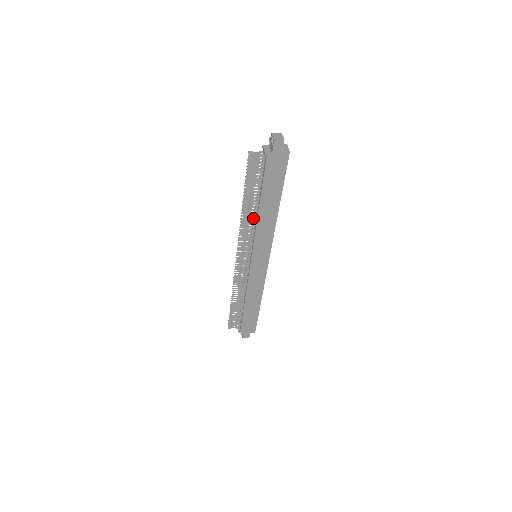
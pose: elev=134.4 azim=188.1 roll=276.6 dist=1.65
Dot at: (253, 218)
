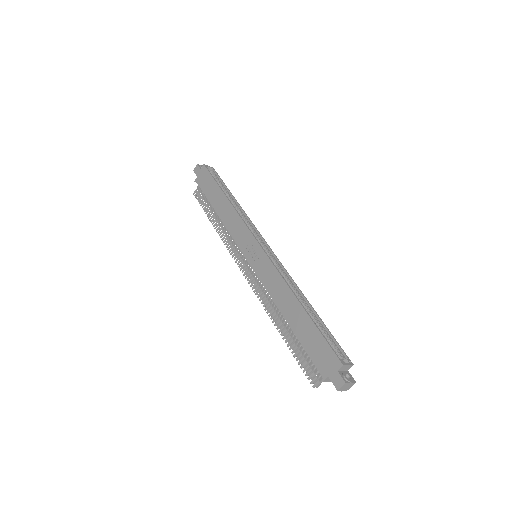
Dot at: (224, 226)
